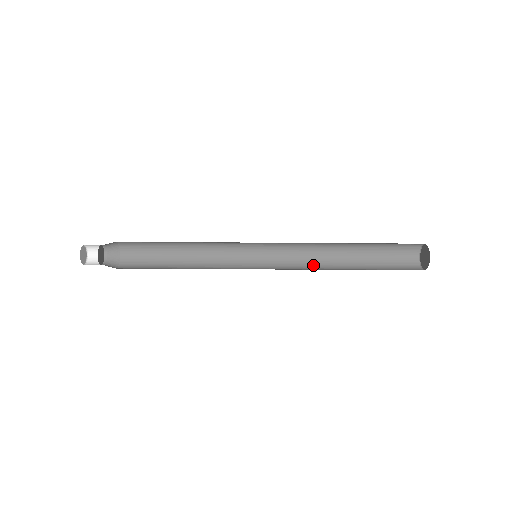
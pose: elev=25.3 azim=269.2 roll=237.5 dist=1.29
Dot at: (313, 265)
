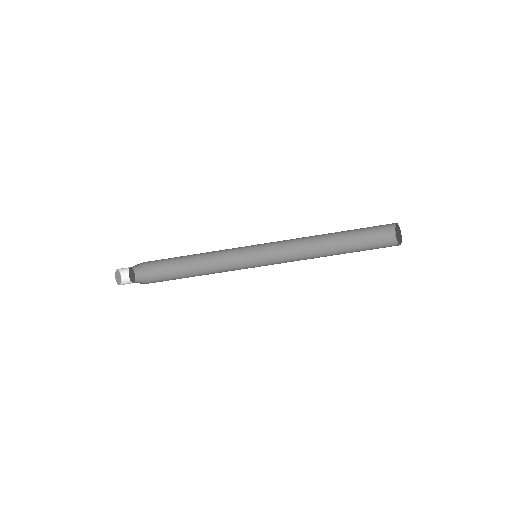
Dot at: (306, 259)
